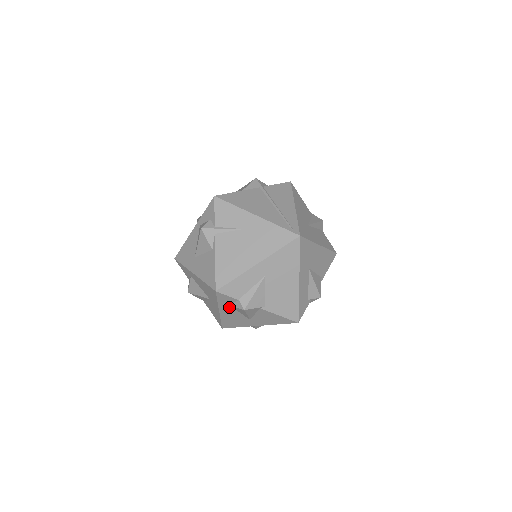
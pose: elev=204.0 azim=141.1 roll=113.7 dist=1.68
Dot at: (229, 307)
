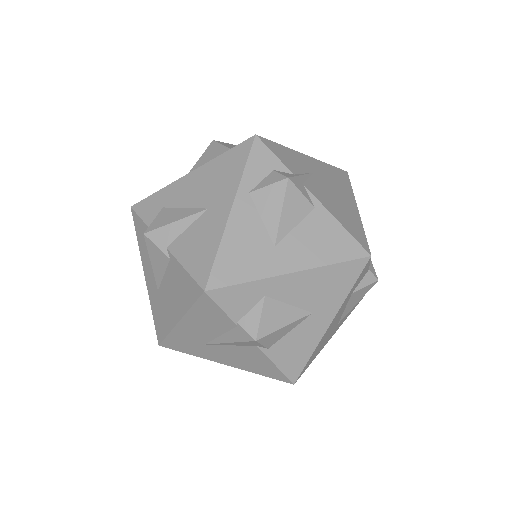
Dot at: (347, 300)
